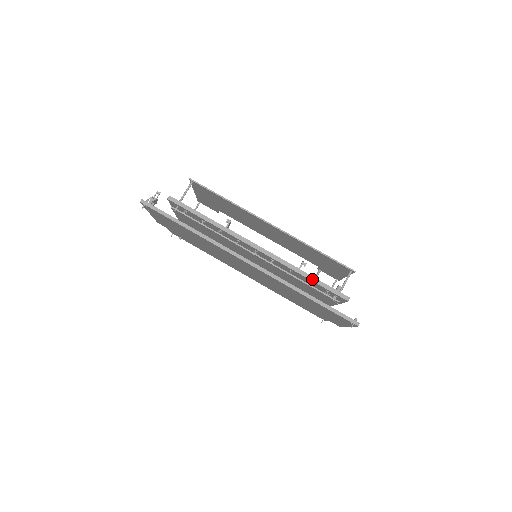
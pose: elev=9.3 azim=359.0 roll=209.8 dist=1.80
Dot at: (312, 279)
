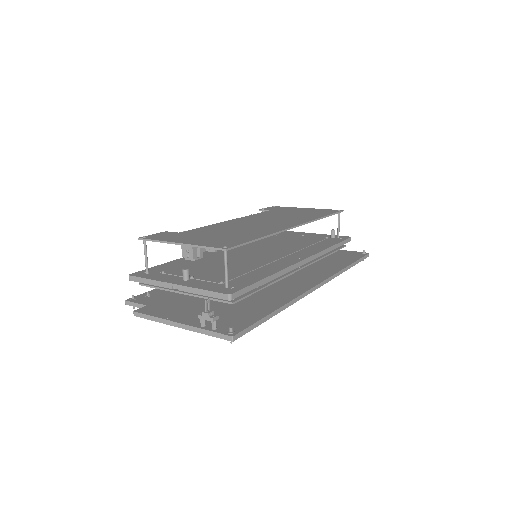
Dot at: (335, 247)
